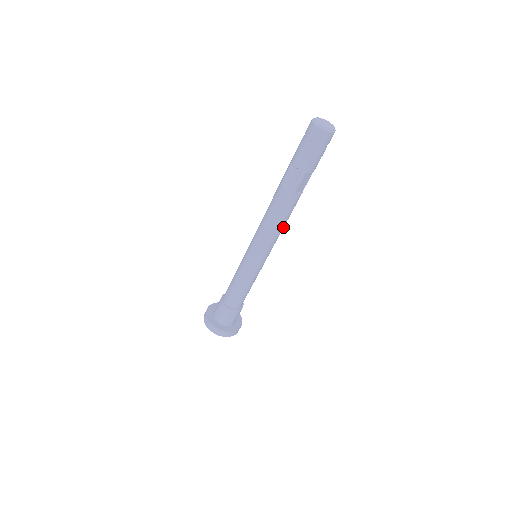
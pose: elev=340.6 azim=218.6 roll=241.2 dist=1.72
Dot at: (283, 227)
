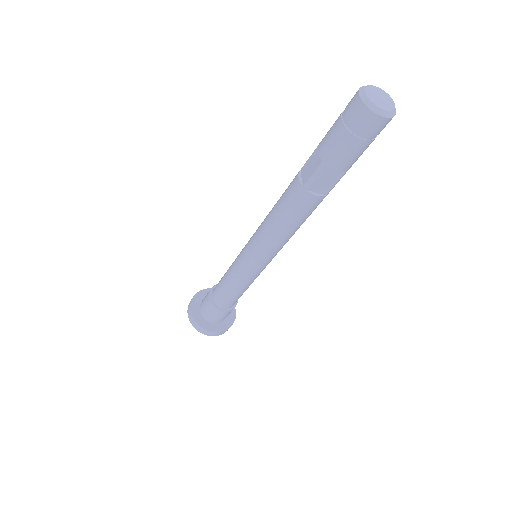
Dot at: (289, 234)
